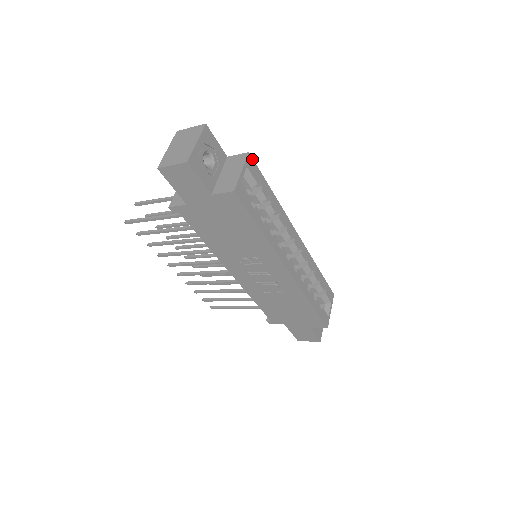
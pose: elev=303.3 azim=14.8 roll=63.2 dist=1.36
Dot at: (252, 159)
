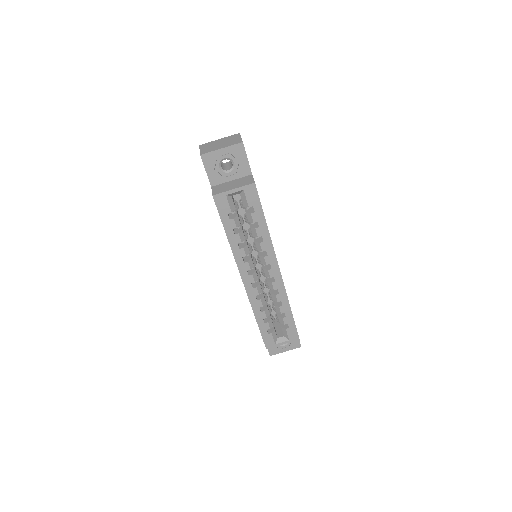
Dot at: (256, 189)
